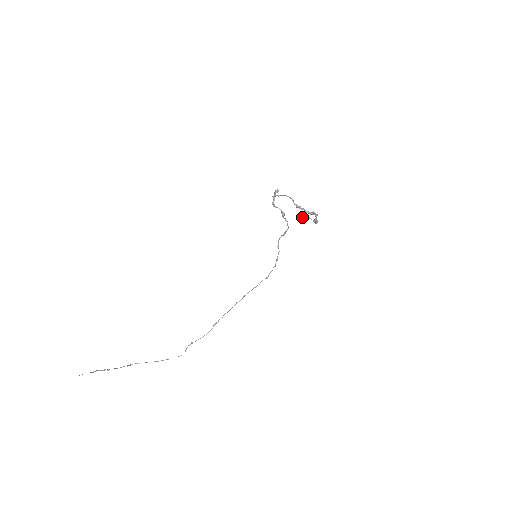
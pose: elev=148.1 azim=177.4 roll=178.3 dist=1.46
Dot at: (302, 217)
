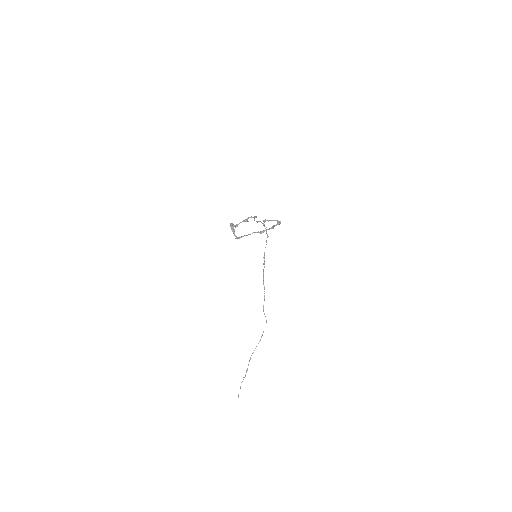
Dot at: occluded
